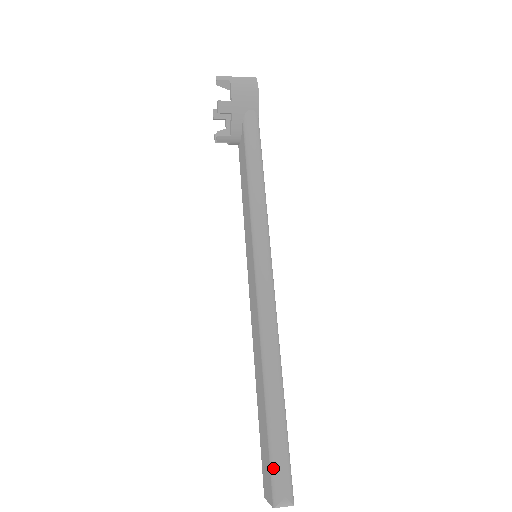
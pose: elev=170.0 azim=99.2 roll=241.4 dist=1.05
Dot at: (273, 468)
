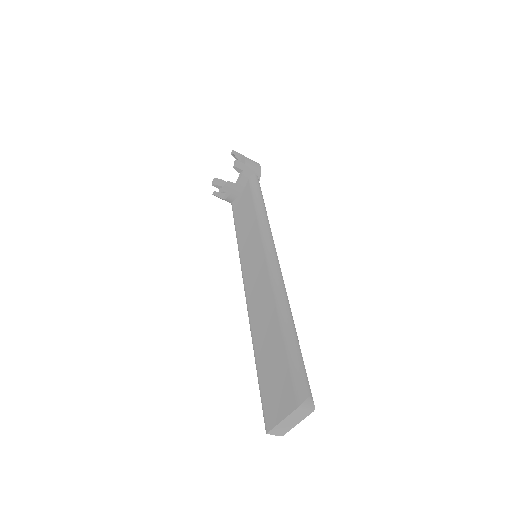
Dot at: (296, 375)
